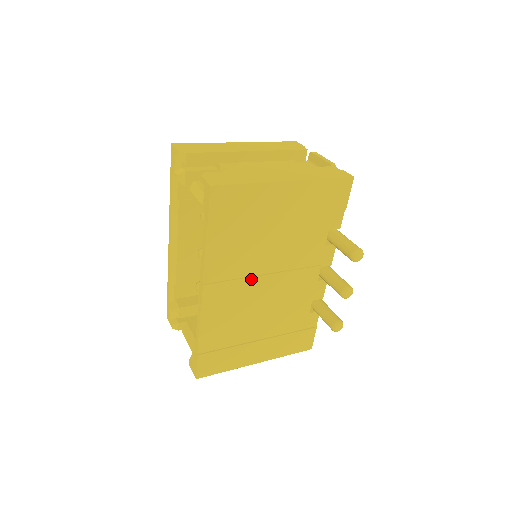
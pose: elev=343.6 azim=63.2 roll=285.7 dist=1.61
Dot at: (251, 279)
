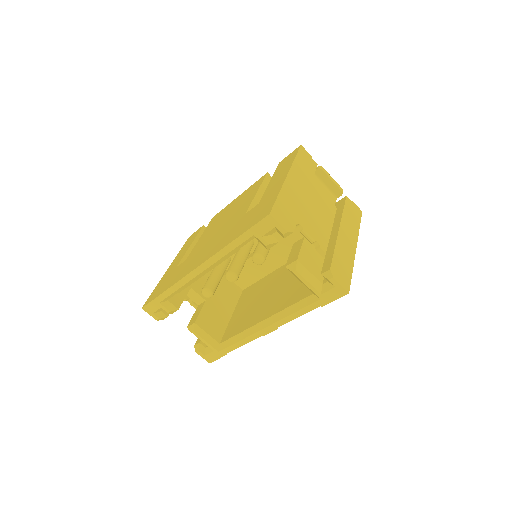
Dot at: occluded
